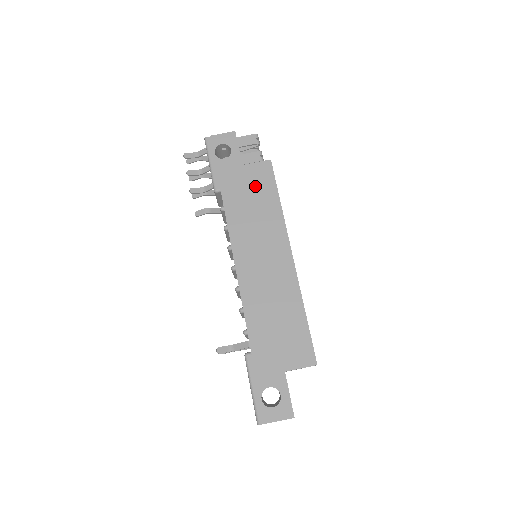
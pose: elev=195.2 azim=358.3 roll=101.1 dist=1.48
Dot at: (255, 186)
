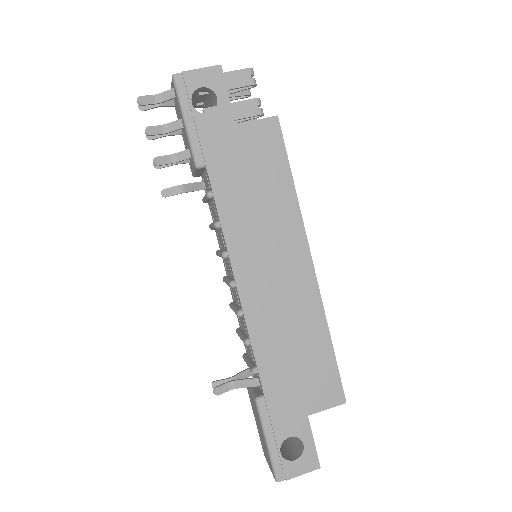
Dot at: (257, 159)
